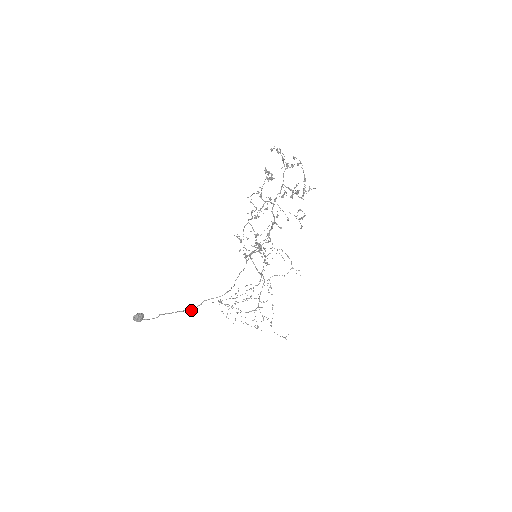
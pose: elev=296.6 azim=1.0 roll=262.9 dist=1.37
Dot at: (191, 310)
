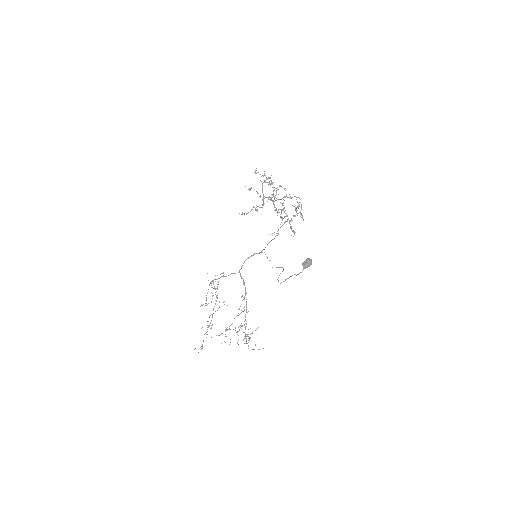
Dot at: (284, 281)
